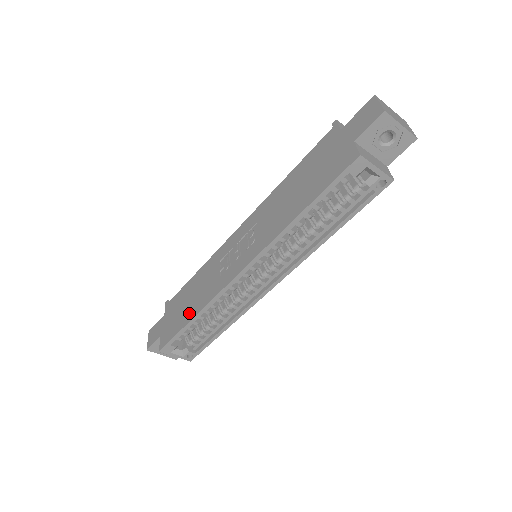
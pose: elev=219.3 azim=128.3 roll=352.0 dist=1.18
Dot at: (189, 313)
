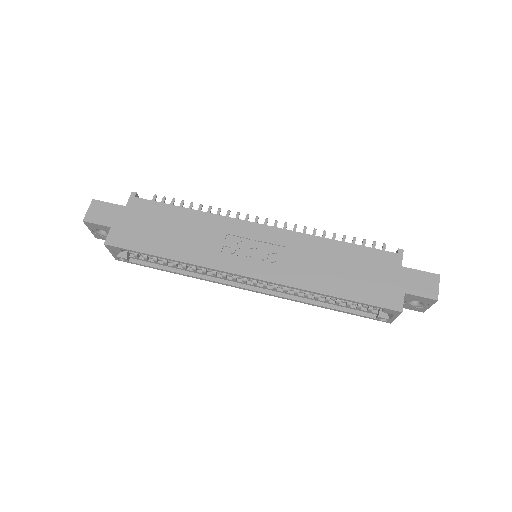
Dot at: (165, 247)
